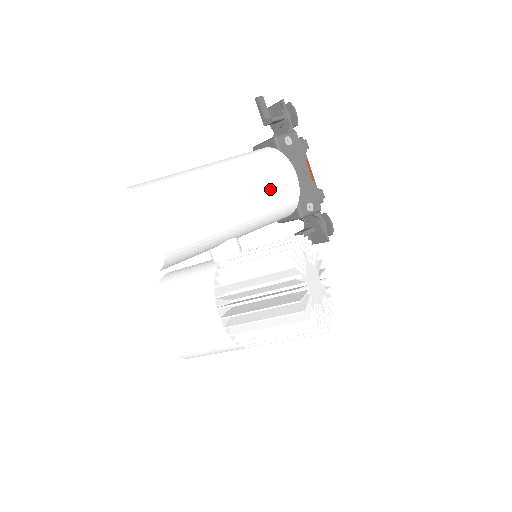
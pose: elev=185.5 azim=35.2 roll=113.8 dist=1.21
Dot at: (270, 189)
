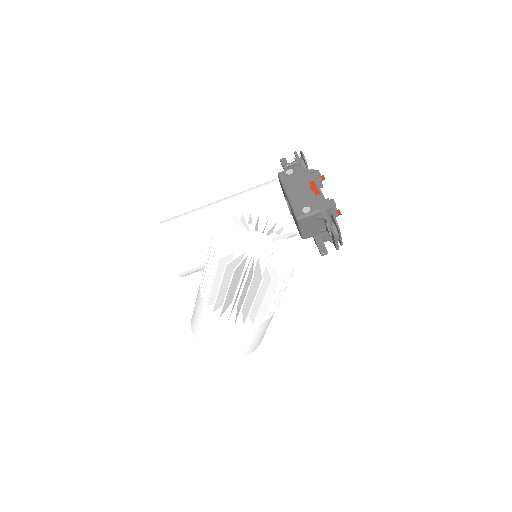
Dot at: (252, 199)
